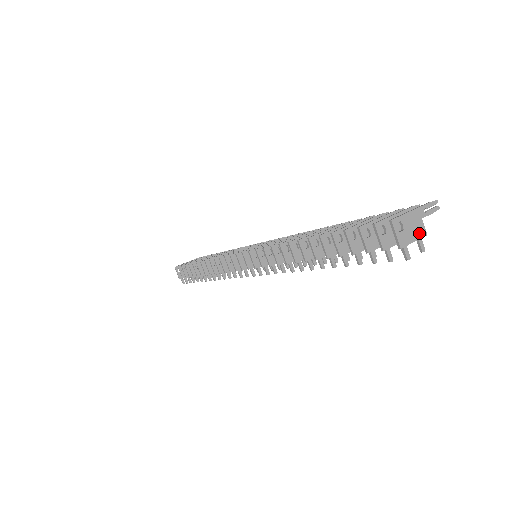
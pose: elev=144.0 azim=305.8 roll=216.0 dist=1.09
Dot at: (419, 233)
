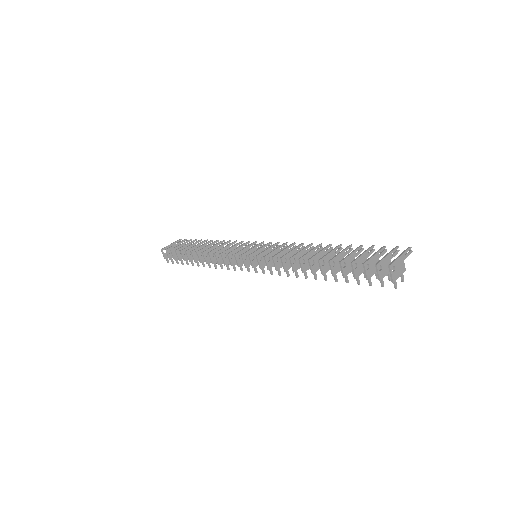
Dot at: (402, 270)
